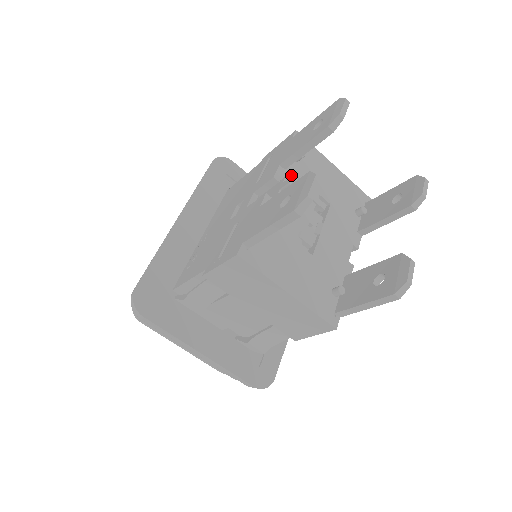
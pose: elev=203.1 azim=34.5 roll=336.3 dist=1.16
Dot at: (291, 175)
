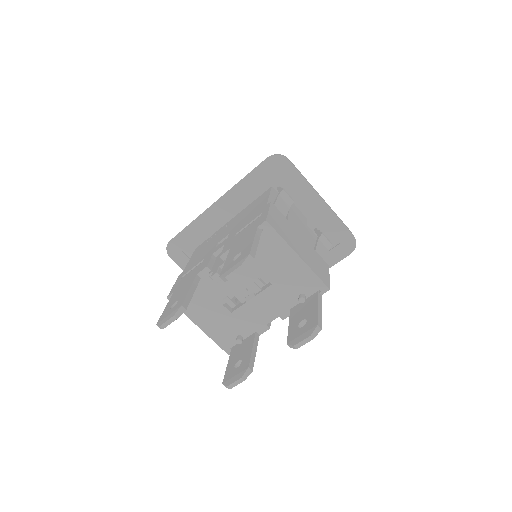
Dot at: occluded
